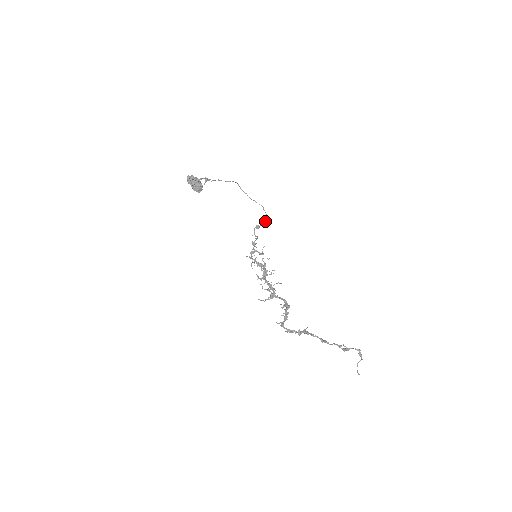
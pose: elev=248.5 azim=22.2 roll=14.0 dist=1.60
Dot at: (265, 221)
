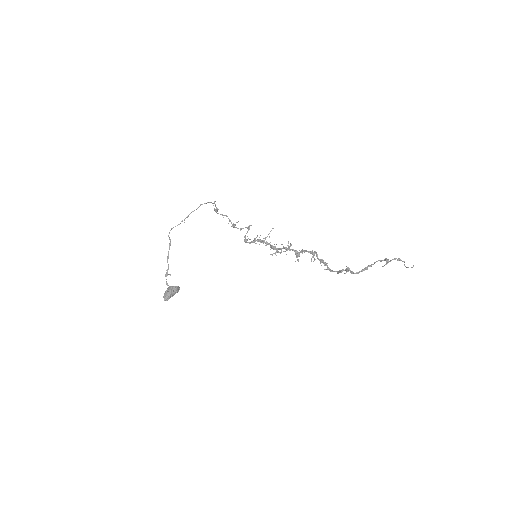
Dot at: occluded
